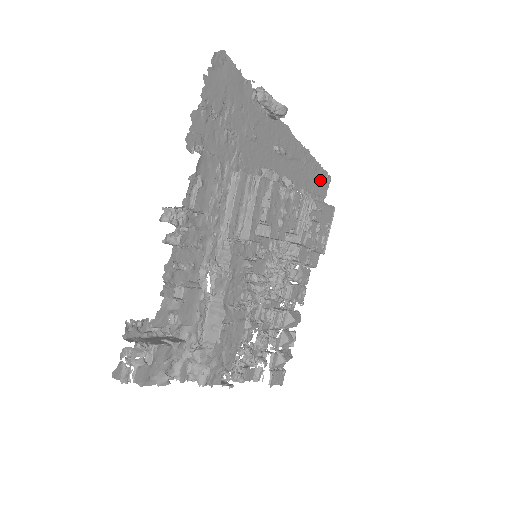
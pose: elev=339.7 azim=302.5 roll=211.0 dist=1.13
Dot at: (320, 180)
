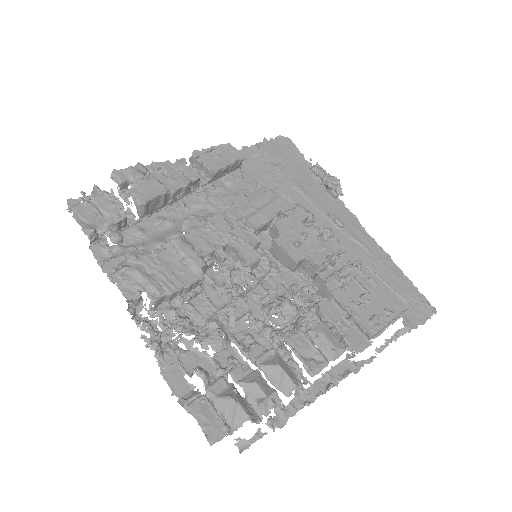
Dot at: (410, 297)
